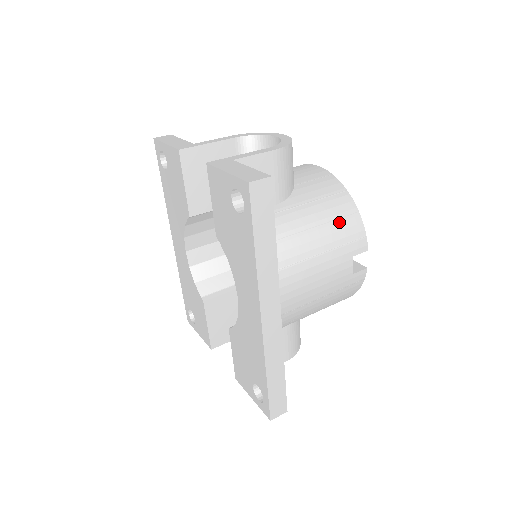
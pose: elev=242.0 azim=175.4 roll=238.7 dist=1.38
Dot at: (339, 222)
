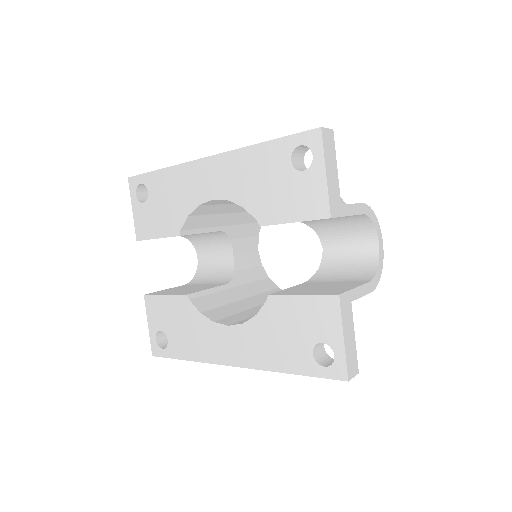
Dot at: occluded
